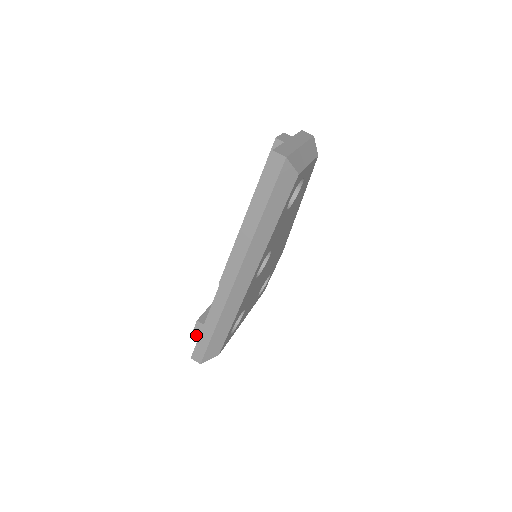
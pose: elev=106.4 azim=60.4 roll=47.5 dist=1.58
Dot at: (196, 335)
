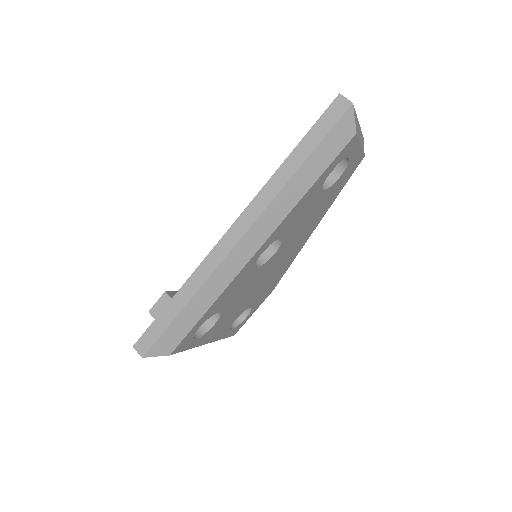
Dot at: (155, 312)
